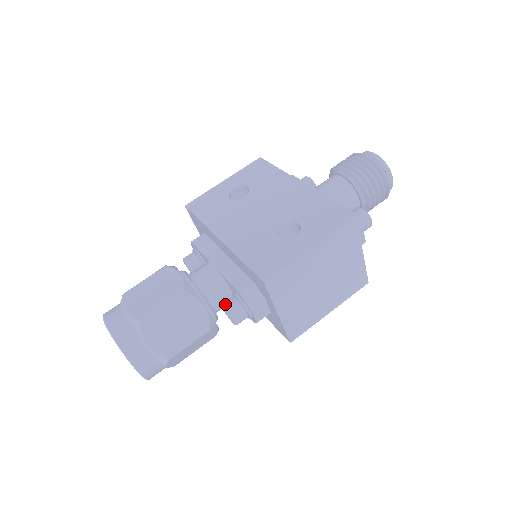
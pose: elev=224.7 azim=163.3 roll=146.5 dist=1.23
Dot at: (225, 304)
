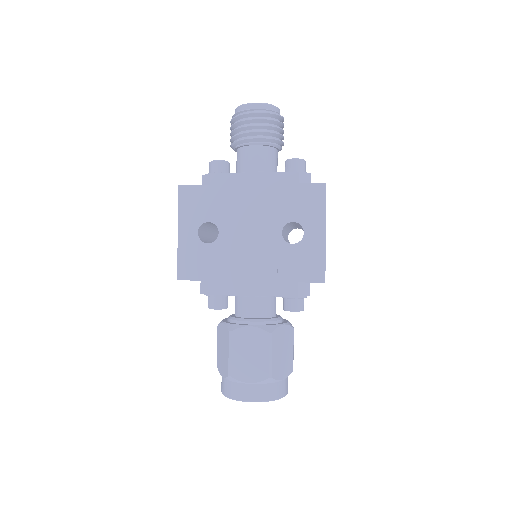
Dot at: (290, 309)
